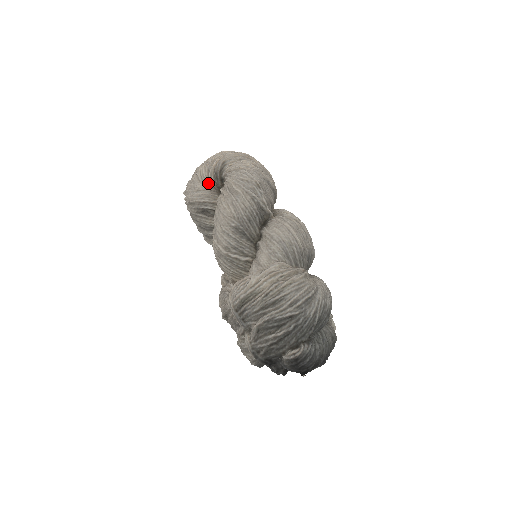
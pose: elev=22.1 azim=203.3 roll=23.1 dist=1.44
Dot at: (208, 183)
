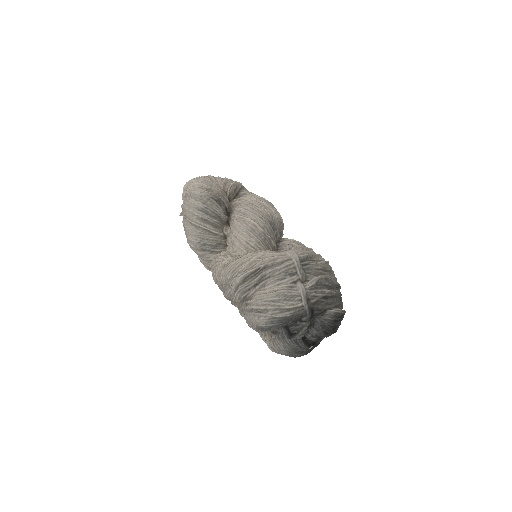
Dot at: (223, 189)
